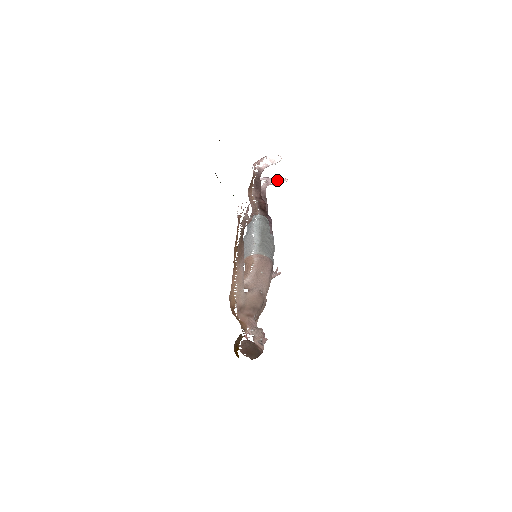
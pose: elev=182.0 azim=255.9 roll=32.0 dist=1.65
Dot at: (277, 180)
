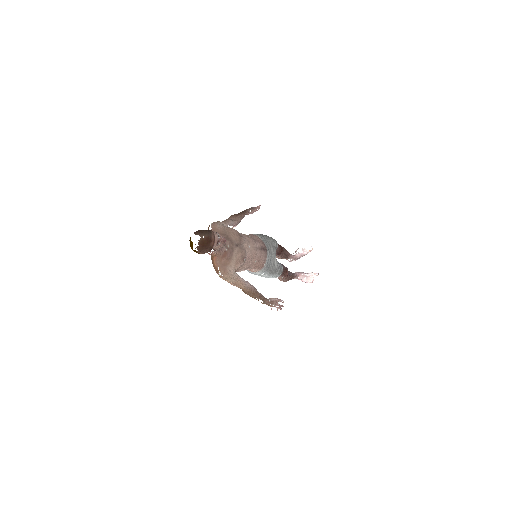
Dot at: (309, 273)
